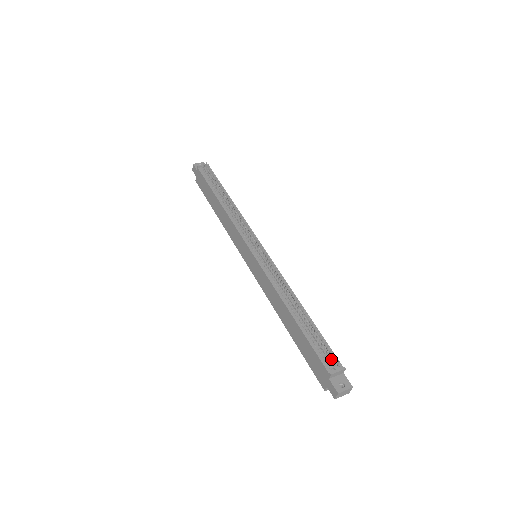
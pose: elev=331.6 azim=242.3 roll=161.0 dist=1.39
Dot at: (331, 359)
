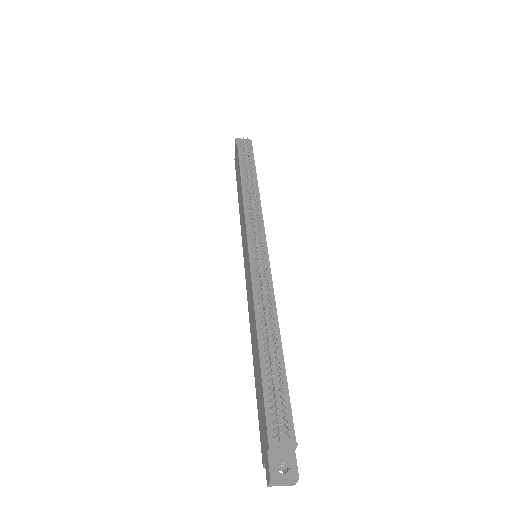
Dot at: (281, 423)
